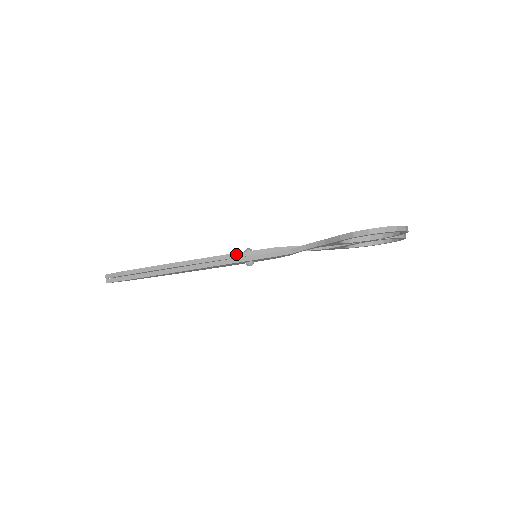
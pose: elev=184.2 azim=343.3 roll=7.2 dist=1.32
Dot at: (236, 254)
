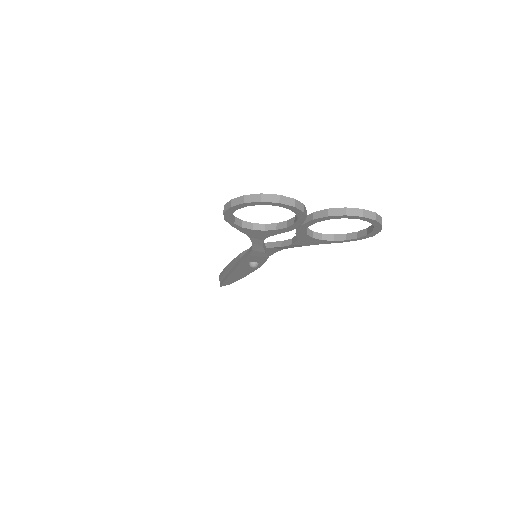
Dot at: (241, 254)
